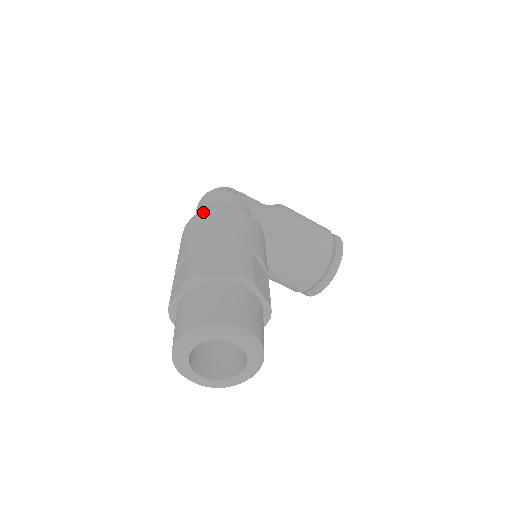
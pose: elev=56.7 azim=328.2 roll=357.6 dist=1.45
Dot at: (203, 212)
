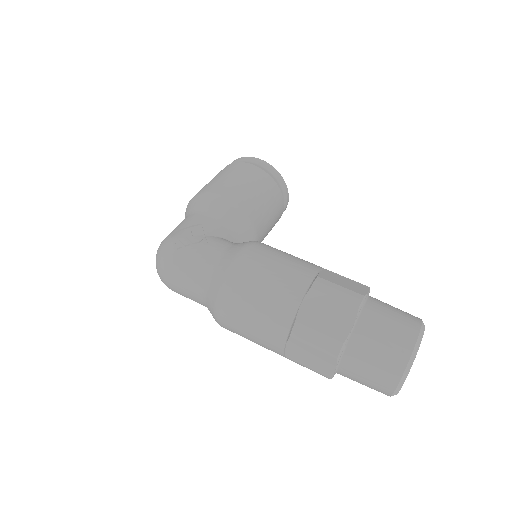
Dot at: (226, 296)
